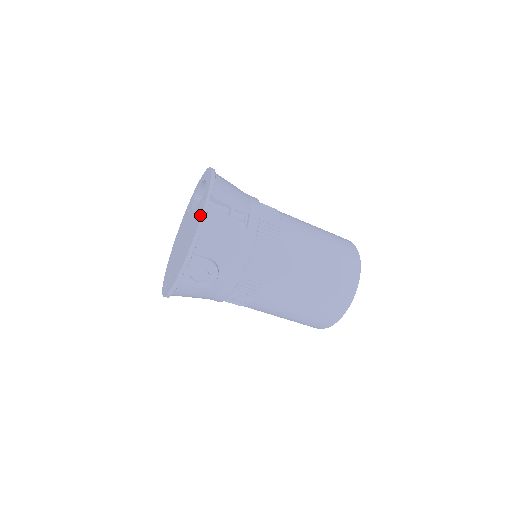
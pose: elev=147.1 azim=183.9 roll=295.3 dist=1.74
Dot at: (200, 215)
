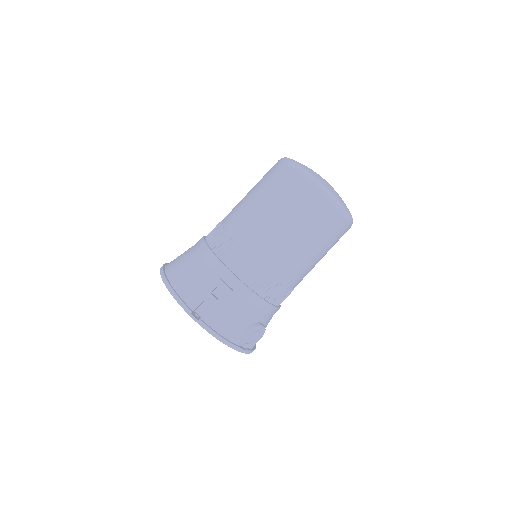
Dot at: (206, 330)
